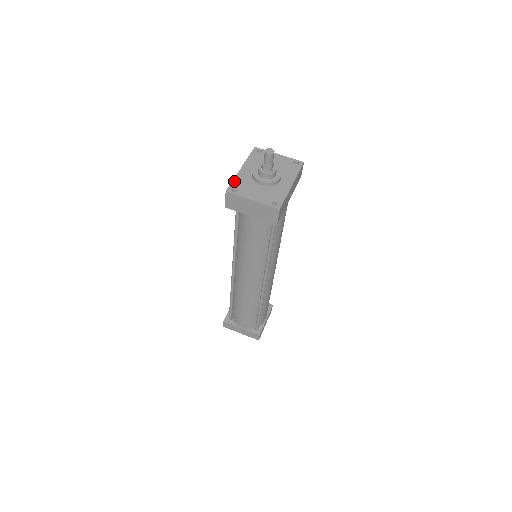
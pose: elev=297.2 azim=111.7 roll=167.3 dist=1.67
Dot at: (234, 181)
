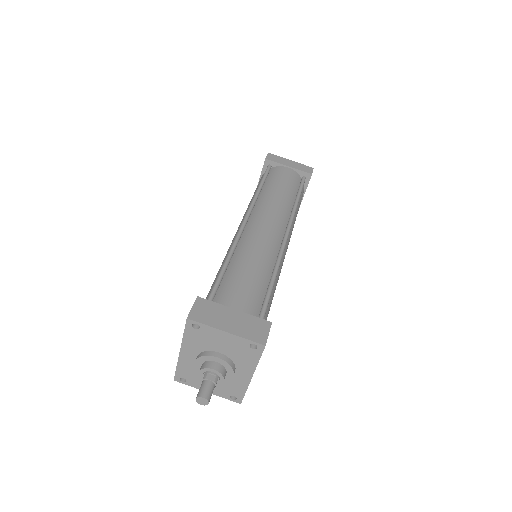
Dot at: (178, 369)
